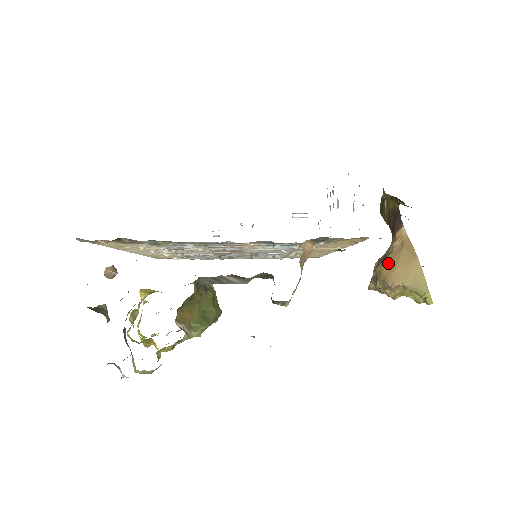
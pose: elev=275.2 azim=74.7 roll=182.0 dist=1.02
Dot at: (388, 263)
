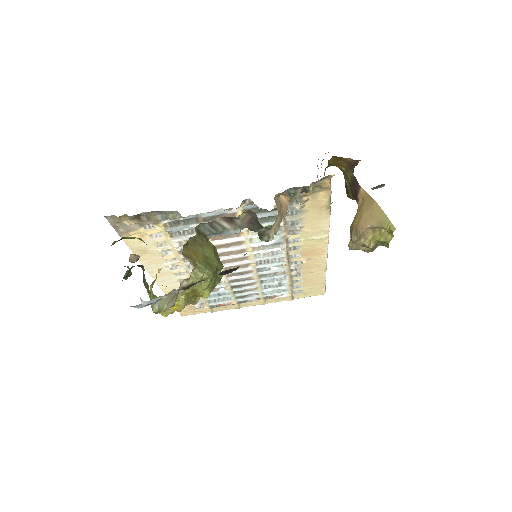
Dot at: (356, 217)
